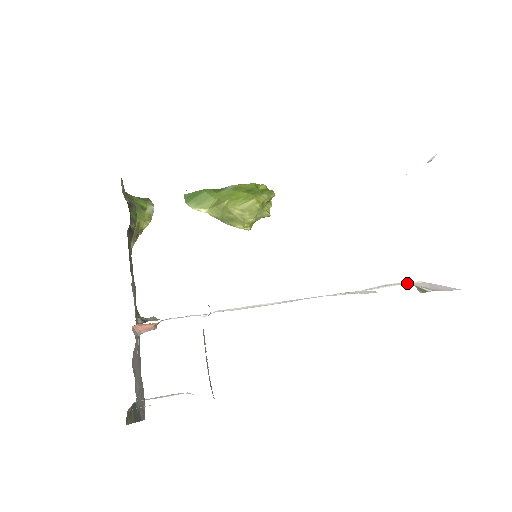
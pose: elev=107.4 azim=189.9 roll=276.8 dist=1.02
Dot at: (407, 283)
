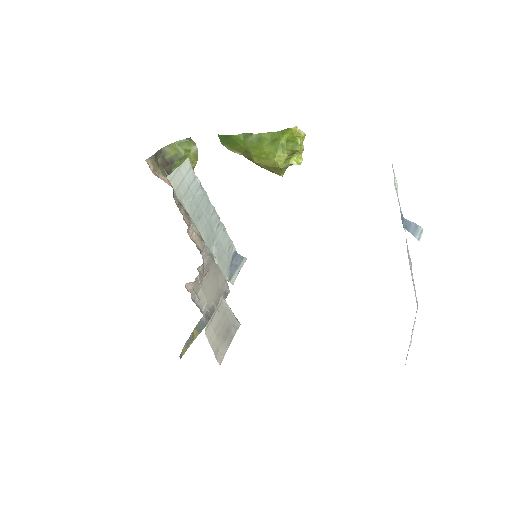
Dot at: occluded
